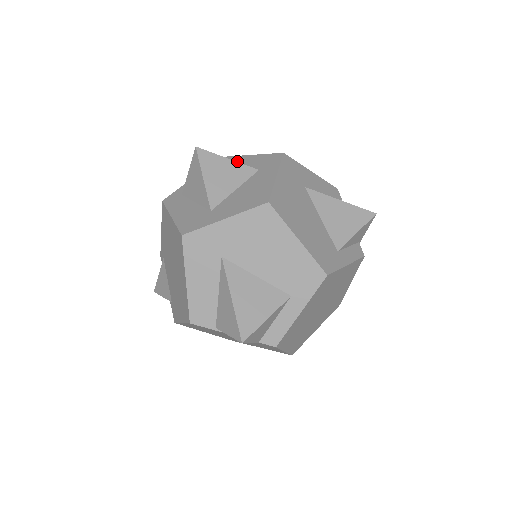
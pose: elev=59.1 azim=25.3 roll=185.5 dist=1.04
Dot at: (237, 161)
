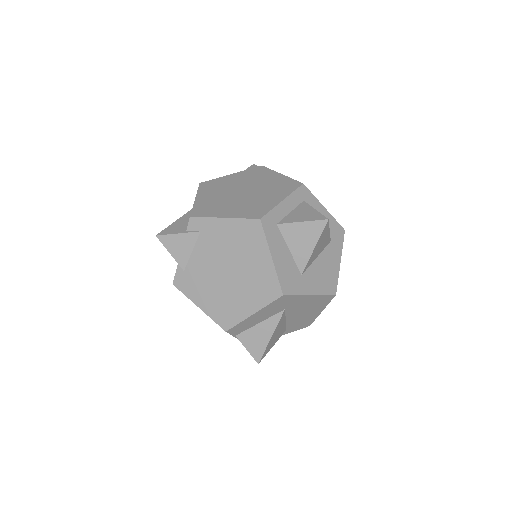
Dot at: (317, 208)
